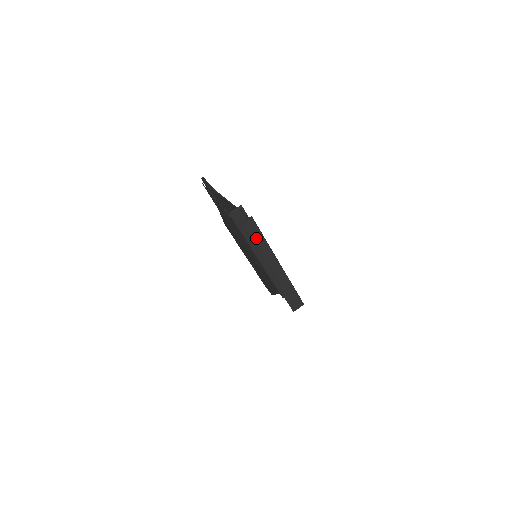
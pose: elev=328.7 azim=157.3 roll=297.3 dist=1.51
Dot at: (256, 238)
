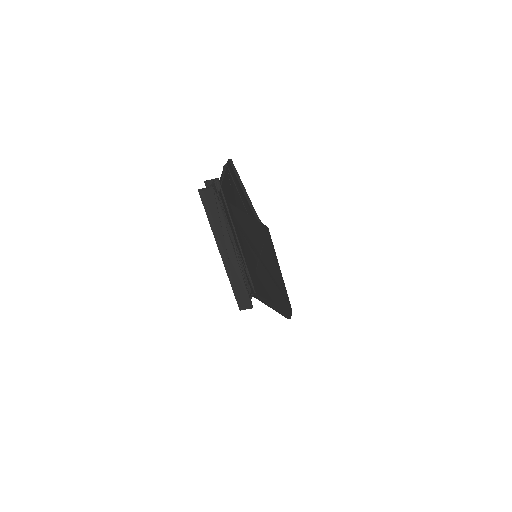
Dot at: (213, 211)
